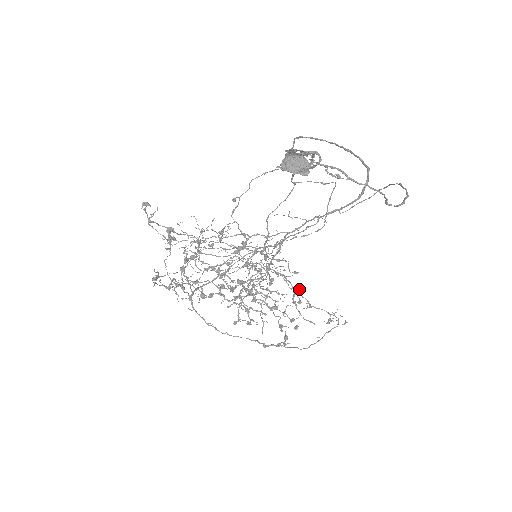
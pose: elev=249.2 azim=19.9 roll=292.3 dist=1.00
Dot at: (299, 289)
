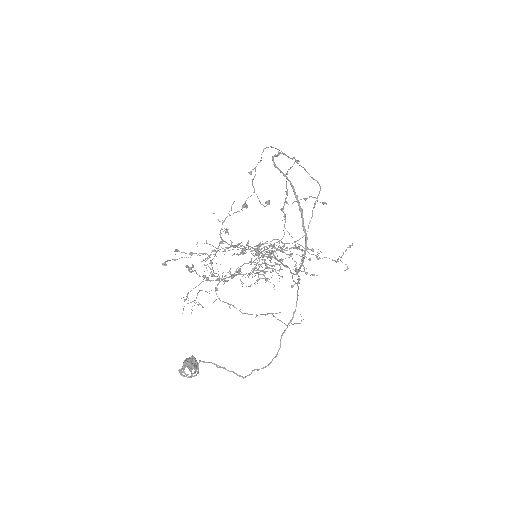
Dot at: (306, 250)
